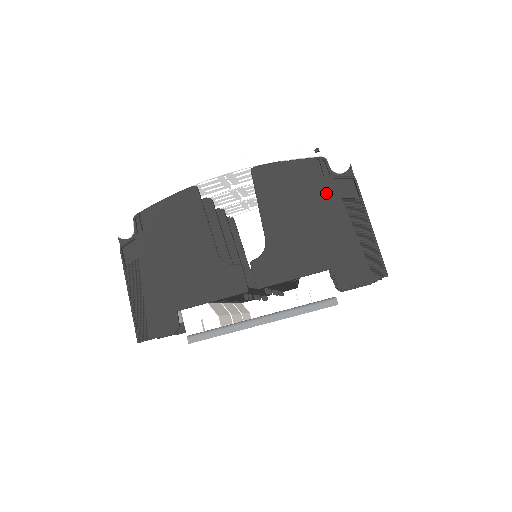
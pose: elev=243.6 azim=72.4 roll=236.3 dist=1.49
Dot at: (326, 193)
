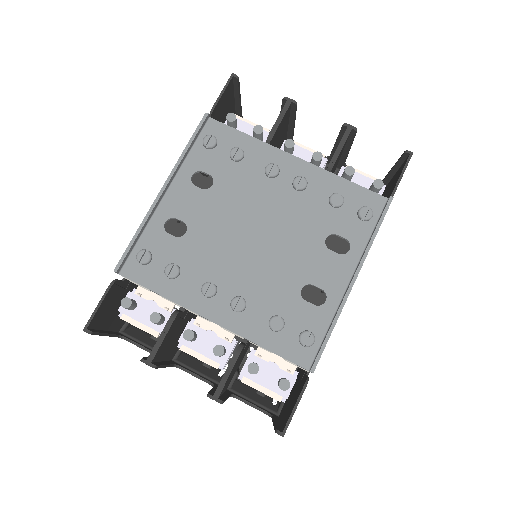
Dot at: occluded
